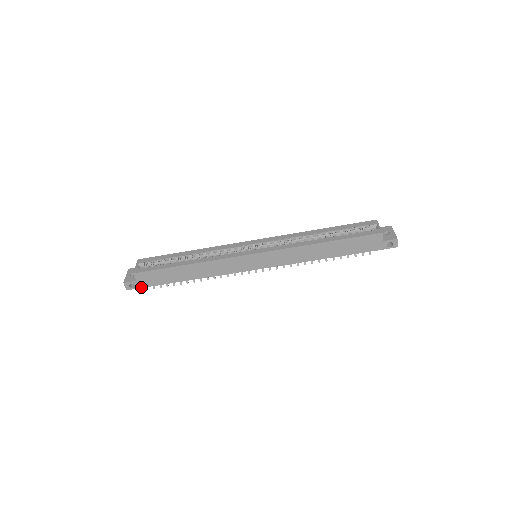
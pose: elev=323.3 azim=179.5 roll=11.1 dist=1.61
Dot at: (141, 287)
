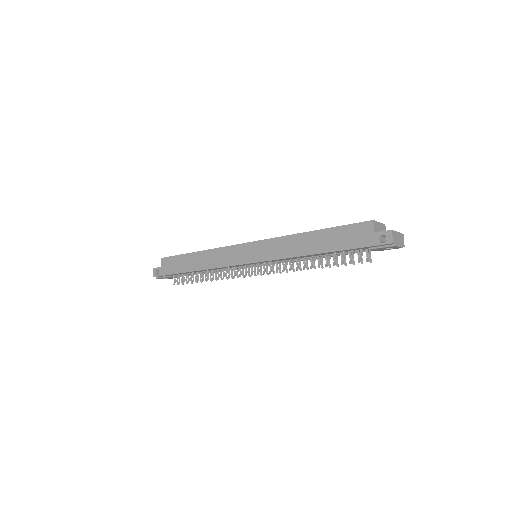
Dot at: (163, 275)
